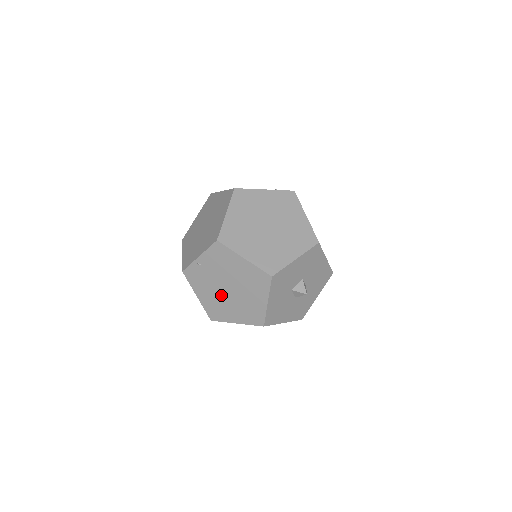
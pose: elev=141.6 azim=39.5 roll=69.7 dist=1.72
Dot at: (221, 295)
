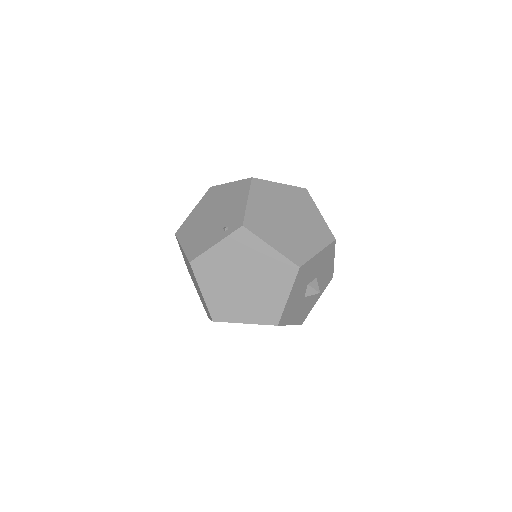
Dot at: occluded
